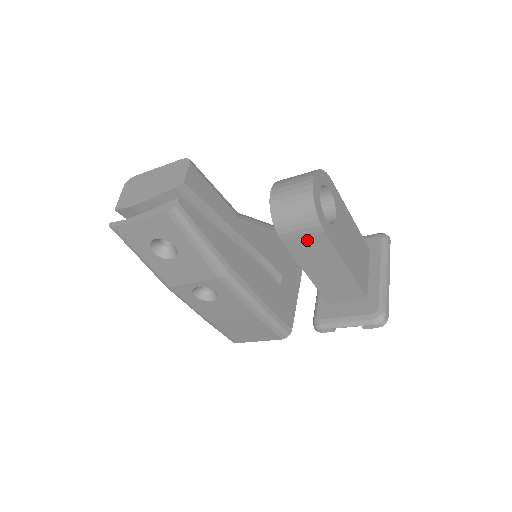
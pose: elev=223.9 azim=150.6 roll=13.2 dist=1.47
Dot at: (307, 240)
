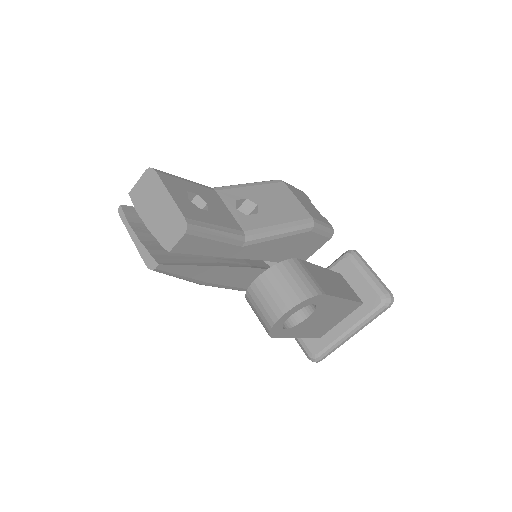
Dot at: occluded
